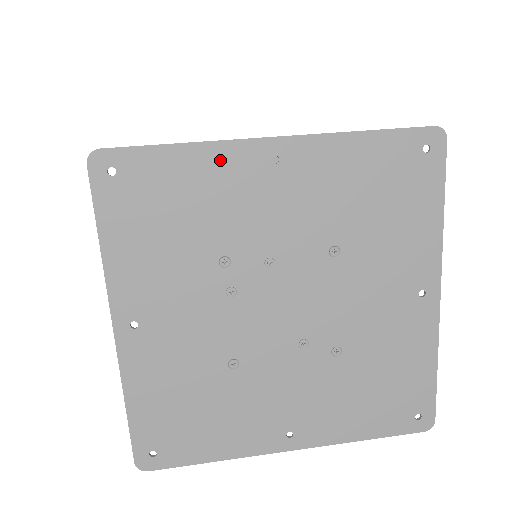
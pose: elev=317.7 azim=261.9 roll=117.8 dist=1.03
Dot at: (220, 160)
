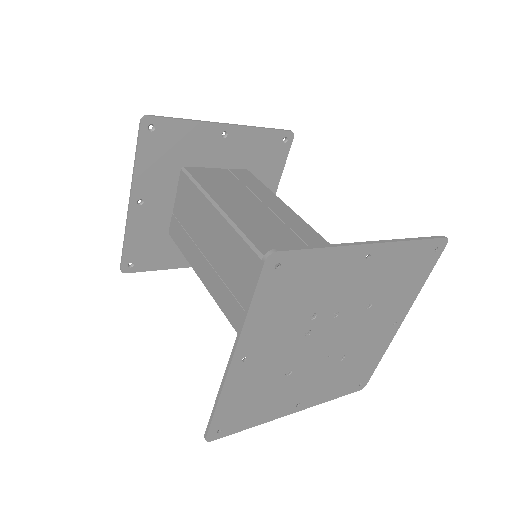
Dot at: (341, 257)
